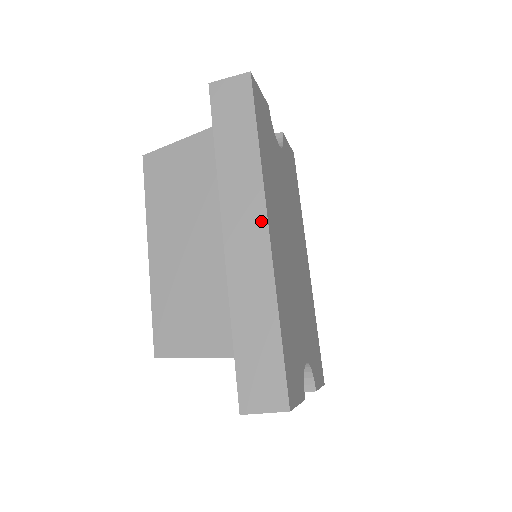
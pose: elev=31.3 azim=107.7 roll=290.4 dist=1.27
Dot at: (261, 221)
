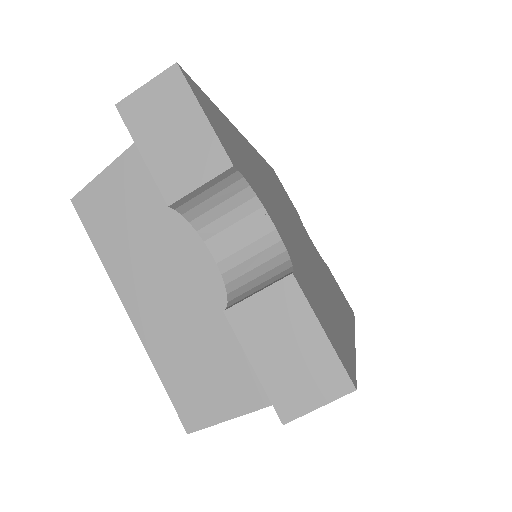
Dot at: occluded
